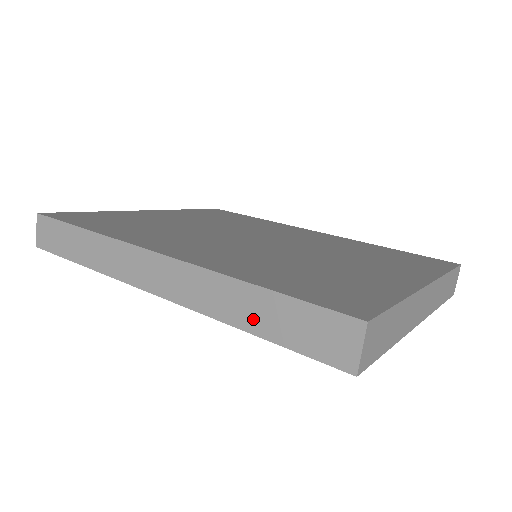
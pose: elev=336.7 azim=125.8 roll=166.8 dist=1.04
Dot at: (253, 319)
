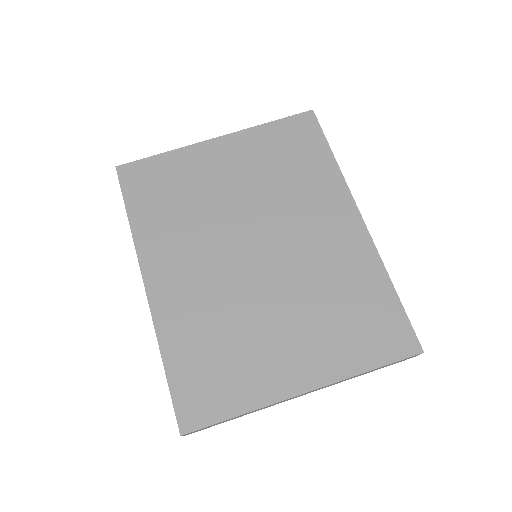
Dot at: occluded
